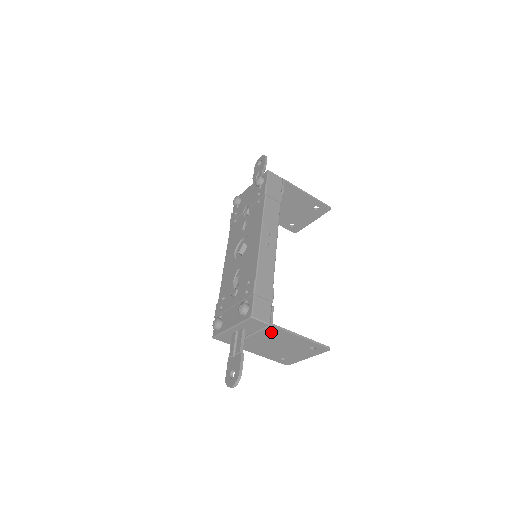
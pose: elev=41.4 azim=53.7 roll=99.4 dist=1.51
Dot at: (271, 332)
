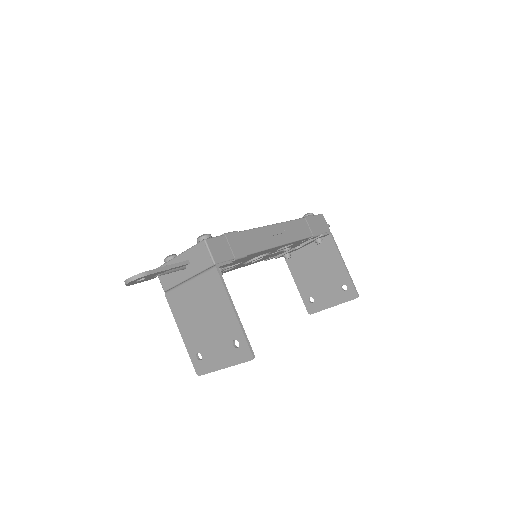
Dot at: (210, 282)
